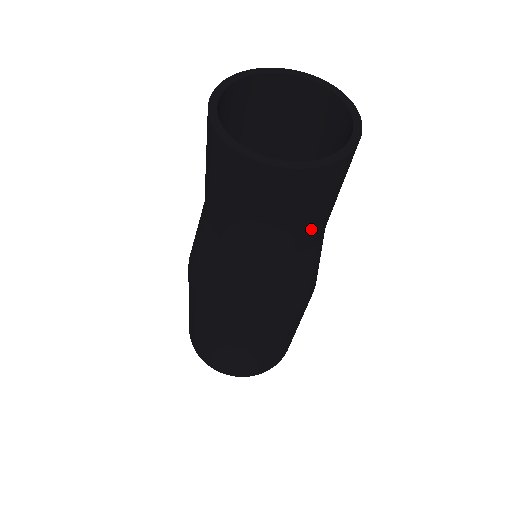
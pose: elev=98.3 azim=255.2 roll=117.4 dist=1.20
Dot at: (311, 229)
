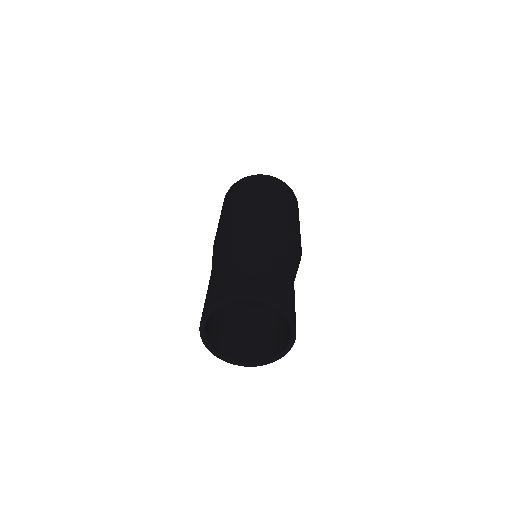
Dot at: occluded
